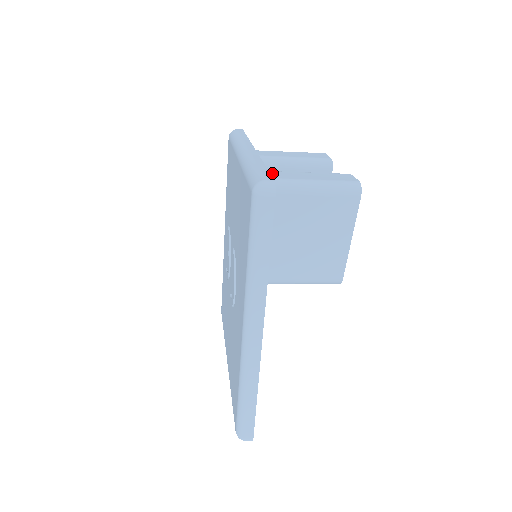
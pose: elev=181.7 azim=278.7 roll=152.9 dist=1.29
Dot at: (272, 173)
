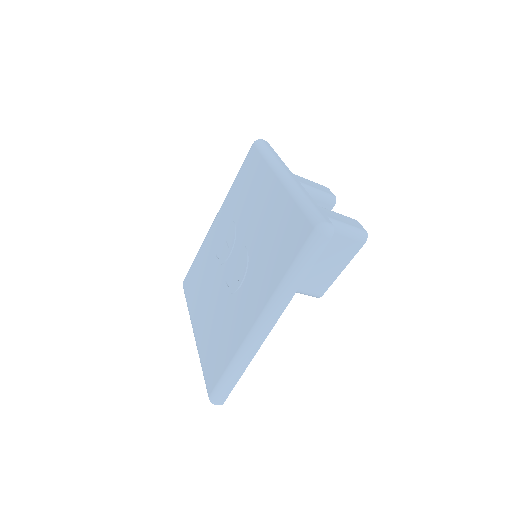
Dot at: occluded
